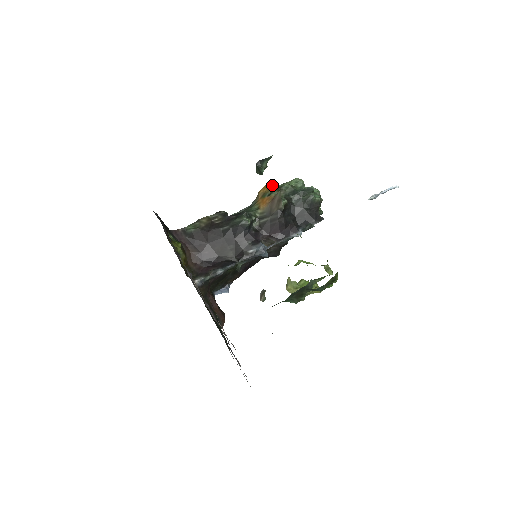
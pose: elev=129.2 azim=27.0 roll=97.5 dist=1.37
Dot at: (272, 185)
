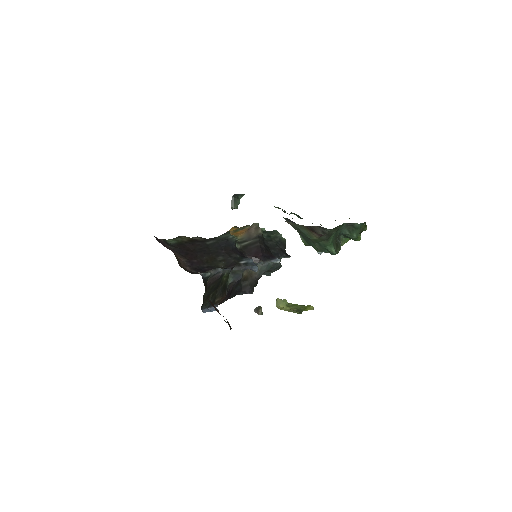
Dot at: occluded
